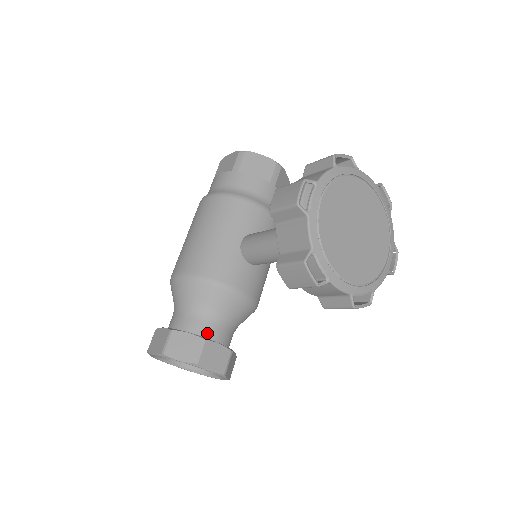
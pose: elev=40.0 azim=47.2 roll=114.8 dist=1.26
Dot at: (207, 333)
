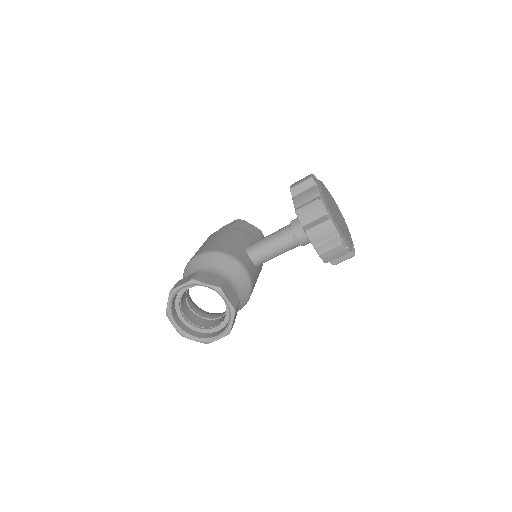
Dot at: occluded
